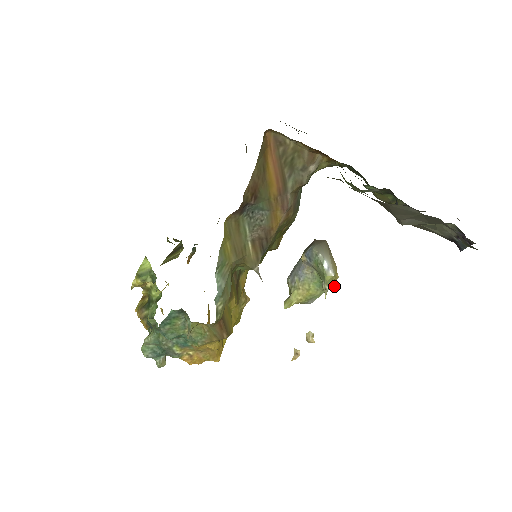
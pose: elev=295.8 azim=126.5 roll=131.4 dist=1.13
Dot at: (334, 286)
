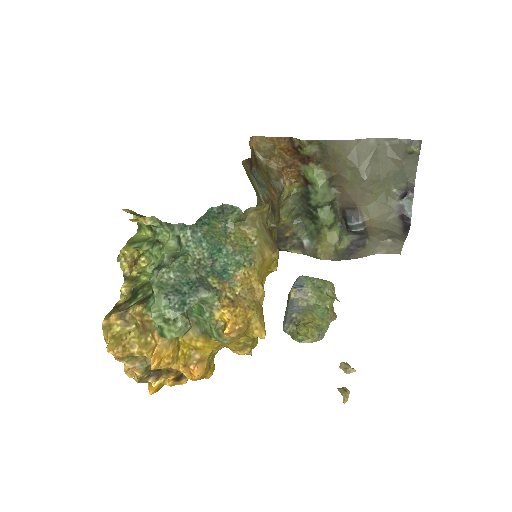
Dot at: (335, 315)
